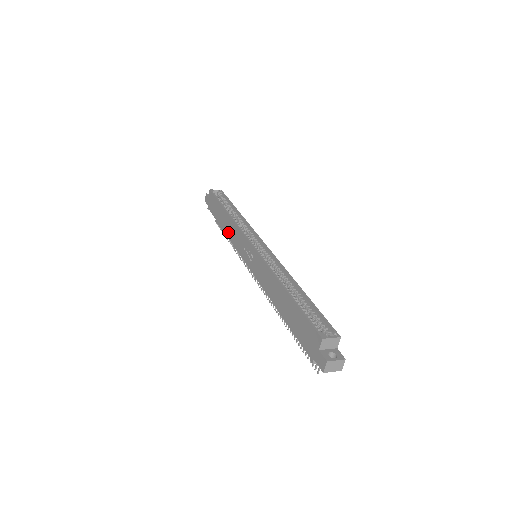
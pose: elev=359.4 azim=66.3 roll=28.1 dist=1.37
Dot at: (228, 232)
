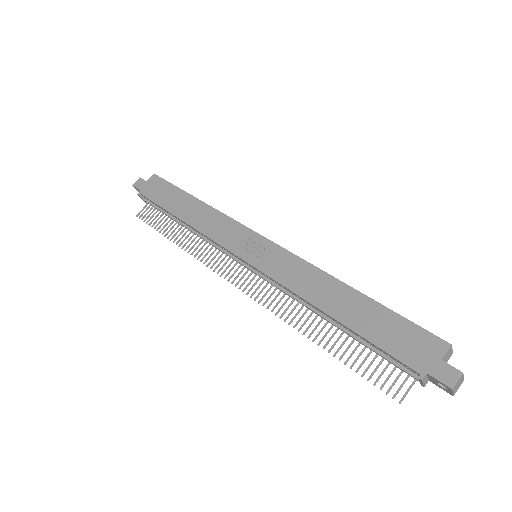
Dot at: (197, 222)
